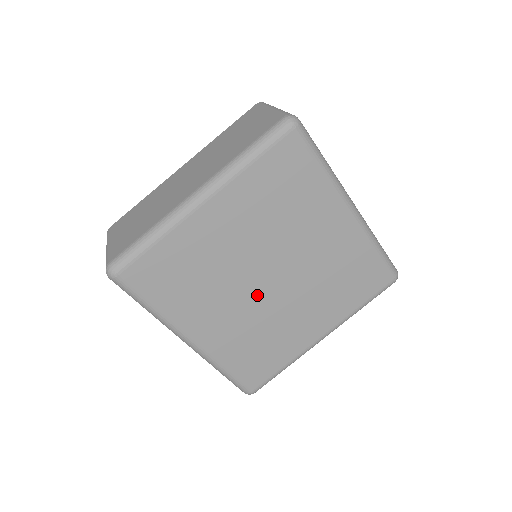
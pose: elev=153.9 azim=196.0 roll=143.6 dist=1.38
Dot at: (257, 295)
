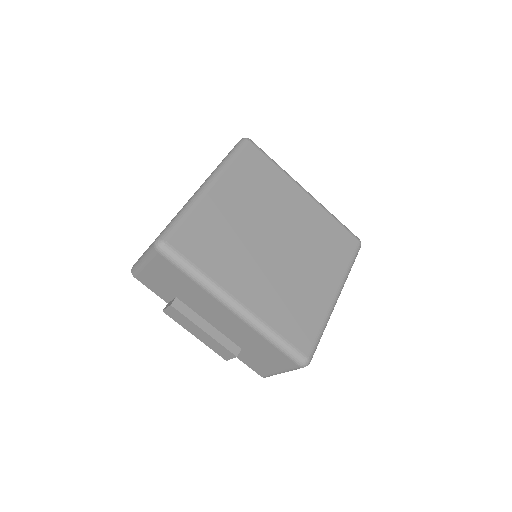
Dot at: (273, 257)
